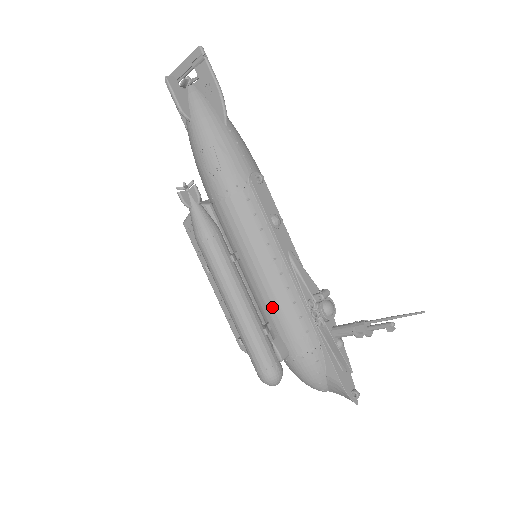
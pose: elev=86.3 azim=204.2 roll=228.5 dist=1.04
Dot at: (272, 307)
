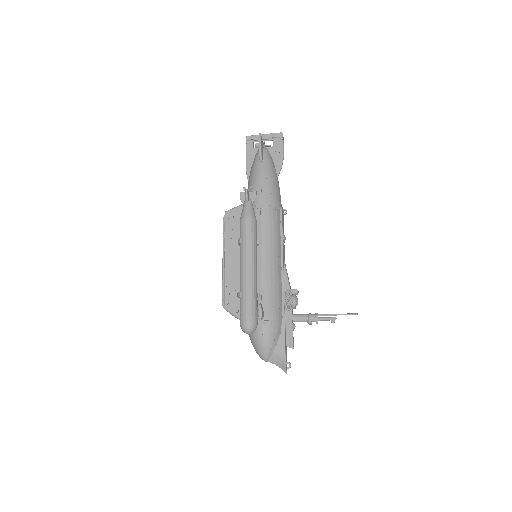
Dot at: (266, 284)
